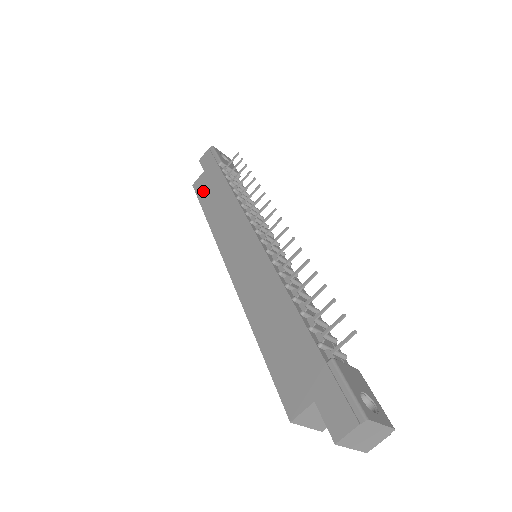
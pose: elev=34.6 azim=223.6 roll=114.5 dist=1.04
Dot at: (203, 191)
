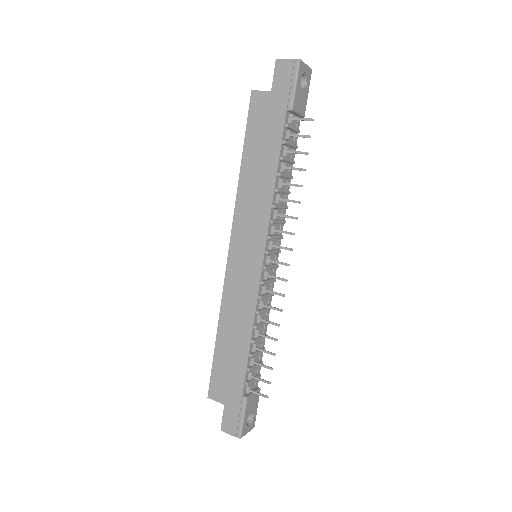
Dot at: (255, 124)
